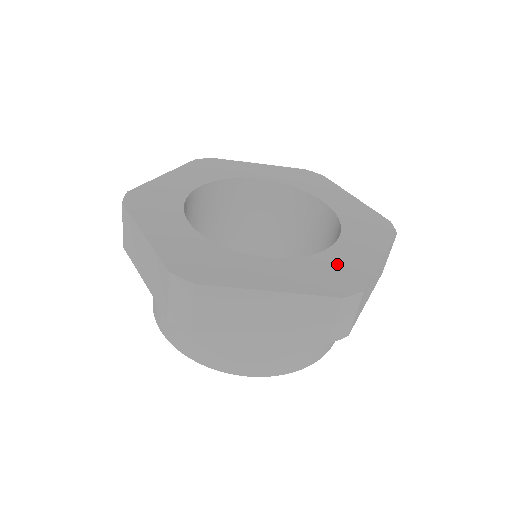
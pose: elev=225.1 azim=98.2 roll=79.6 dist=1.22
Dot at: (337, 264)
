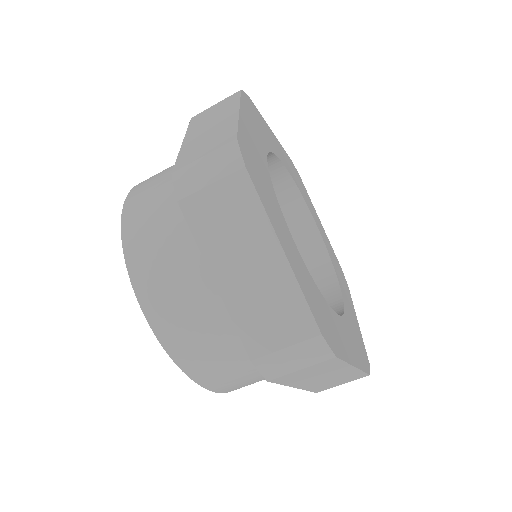
Dot at: (354, 327)
